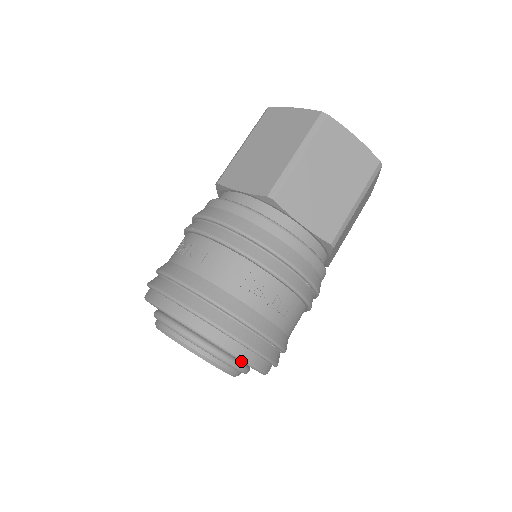
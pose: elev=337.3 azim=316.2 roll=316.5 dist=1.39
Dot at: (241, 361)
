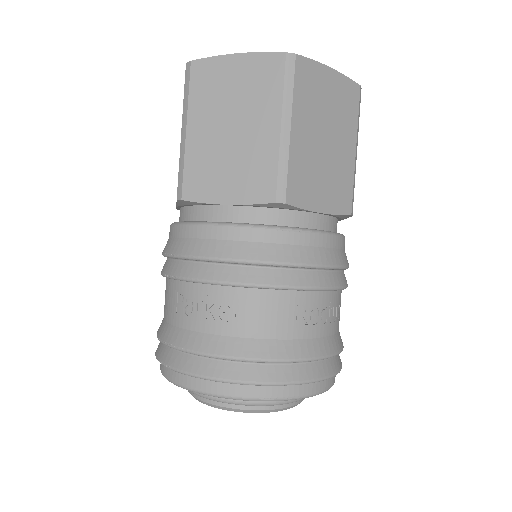
Dot at: occluded
